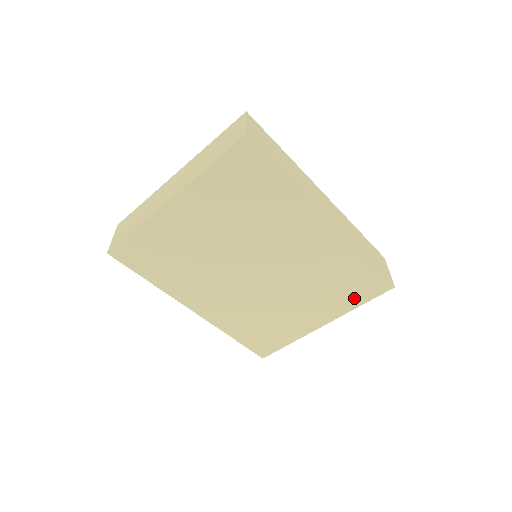
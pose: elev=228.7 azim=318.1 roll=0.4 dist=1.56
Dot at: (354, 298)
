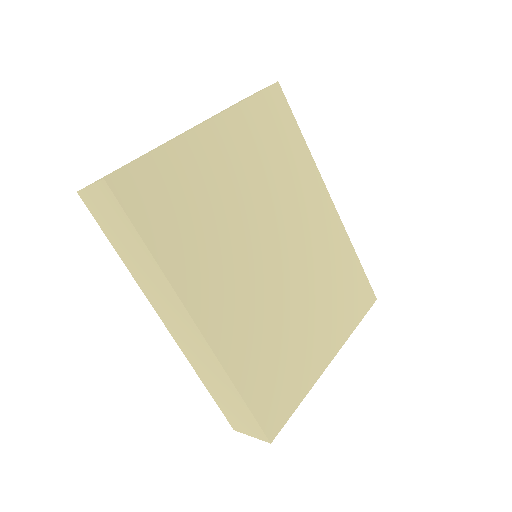
Dot at: (352, 313)
